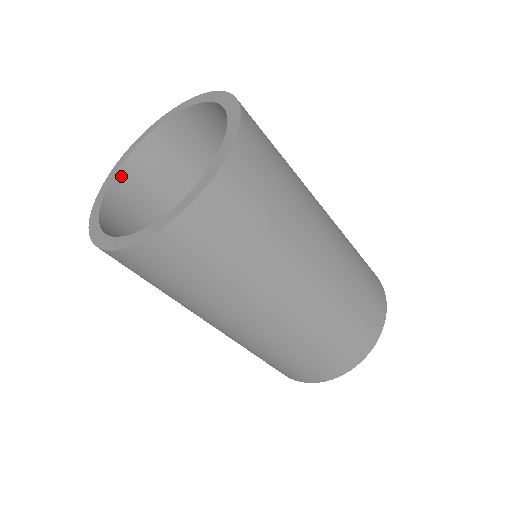
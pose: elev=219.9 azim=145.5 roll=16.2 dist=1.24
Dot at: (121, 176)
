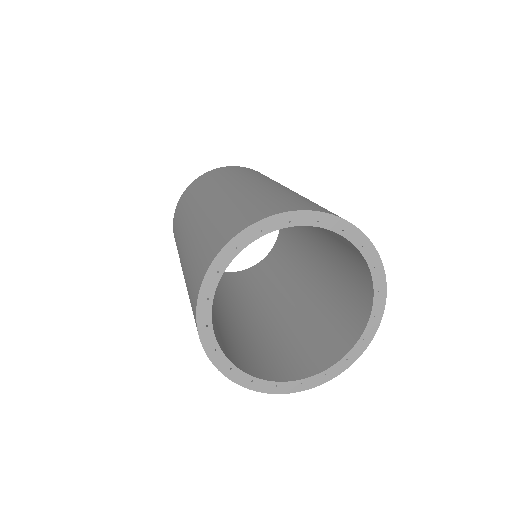
Dot at: (213, 291)
